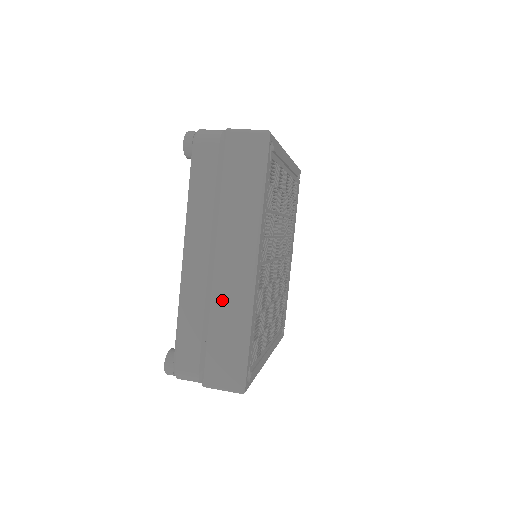
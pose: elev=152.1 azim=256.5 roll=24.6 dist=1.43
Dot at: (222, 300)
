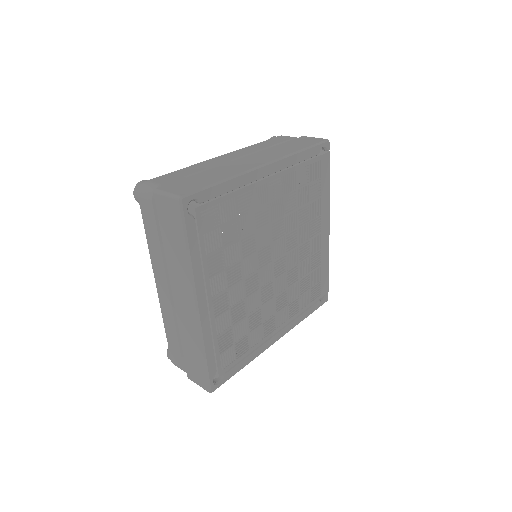
Dot at: (184, 326)
